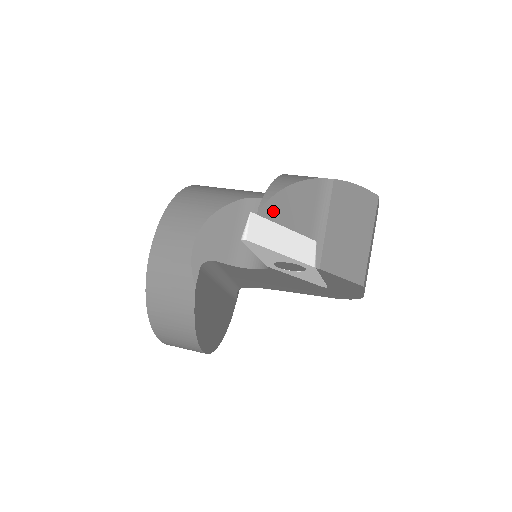
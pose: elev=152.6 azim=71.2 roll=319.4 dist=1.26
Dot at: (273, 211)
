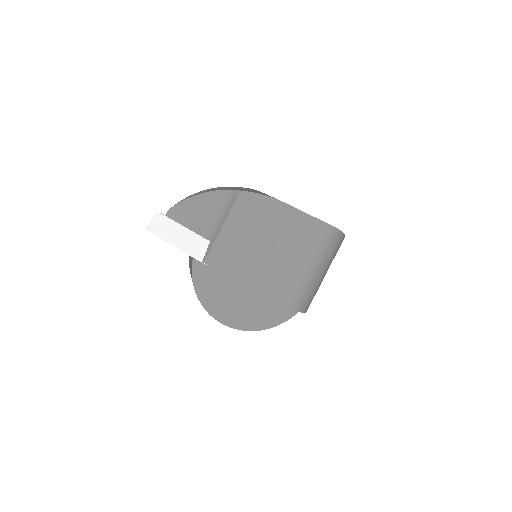
Dot at: (178, 213)
